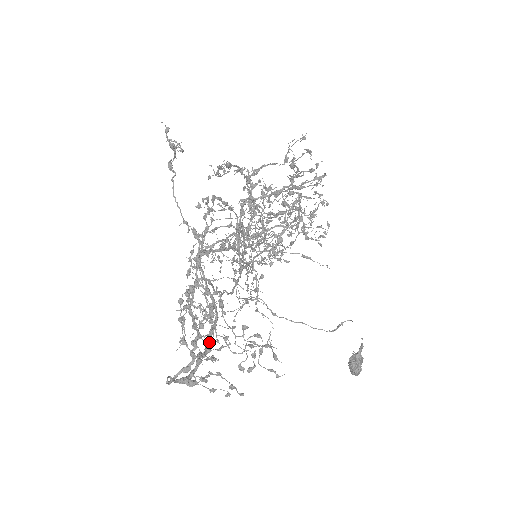
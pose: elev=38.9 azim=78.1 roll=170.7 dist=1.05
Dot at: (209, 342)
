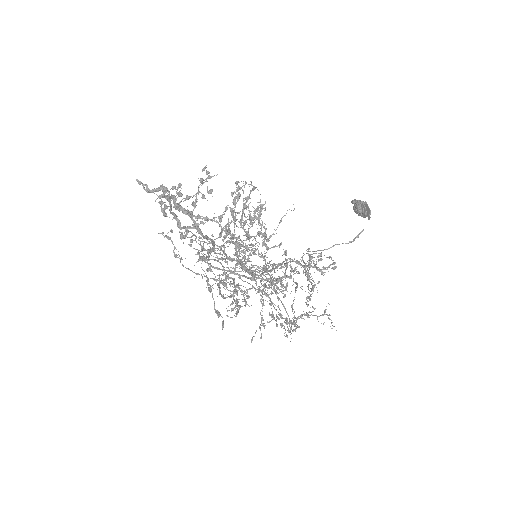
Dot at: (201, 231)
